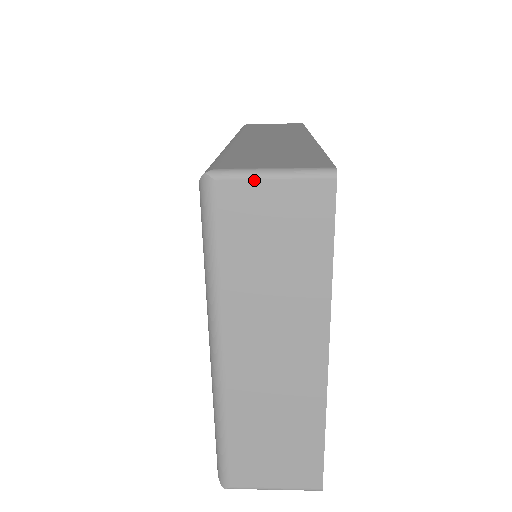
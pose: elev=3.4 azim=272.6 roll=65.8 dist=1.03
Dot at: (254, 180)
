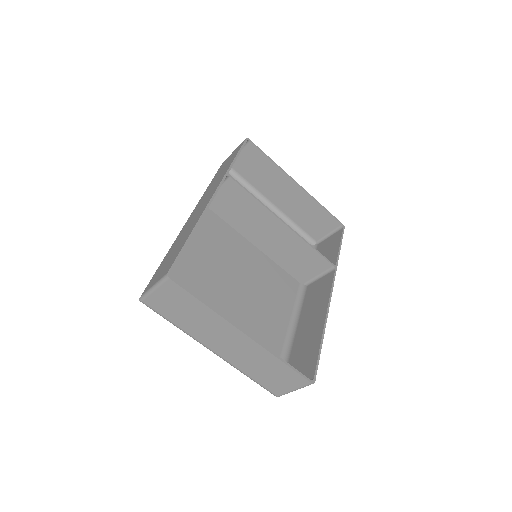
Dot at: (151, 295)
